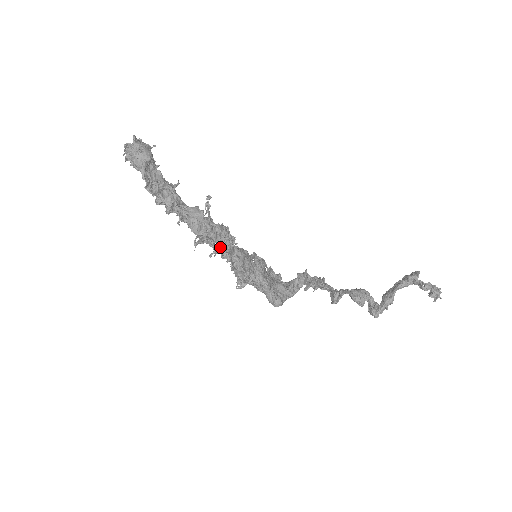
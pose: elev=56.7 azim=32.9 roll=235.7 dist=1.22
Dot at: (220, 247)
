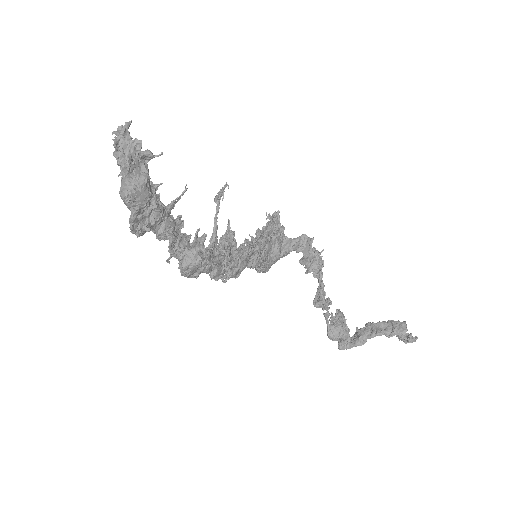
Dot at: occluded
